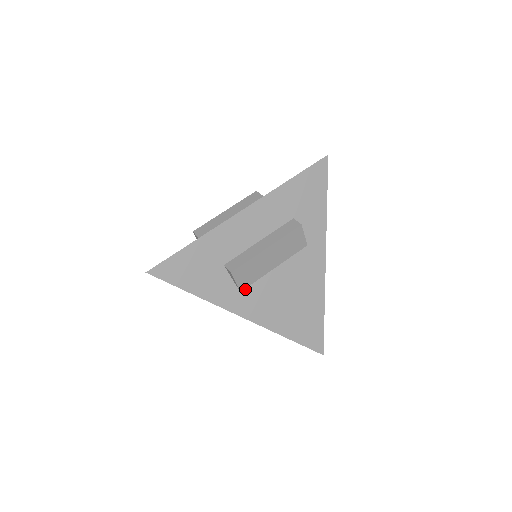
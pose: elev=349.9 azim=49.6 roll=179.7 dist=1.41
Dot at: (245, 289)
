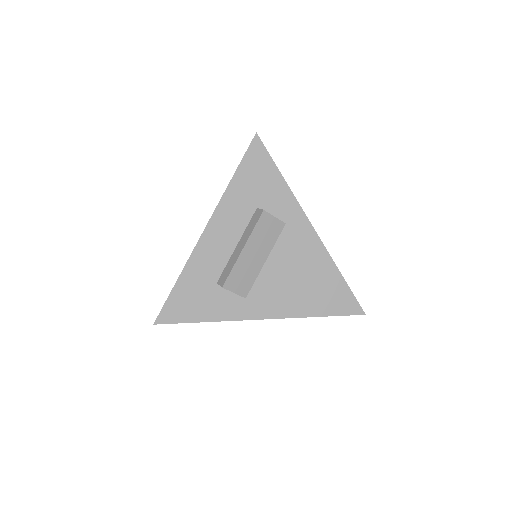
Dot at: (249, 294)
